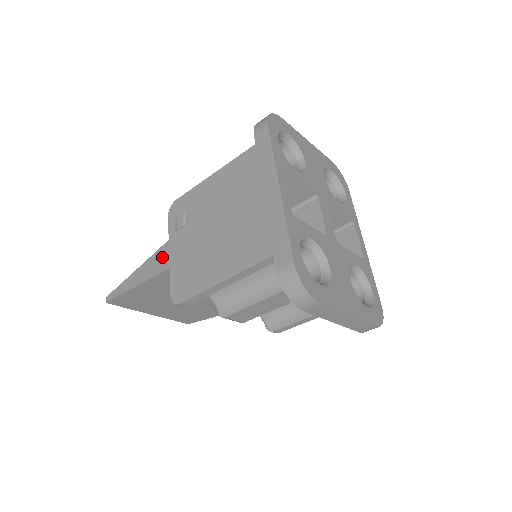
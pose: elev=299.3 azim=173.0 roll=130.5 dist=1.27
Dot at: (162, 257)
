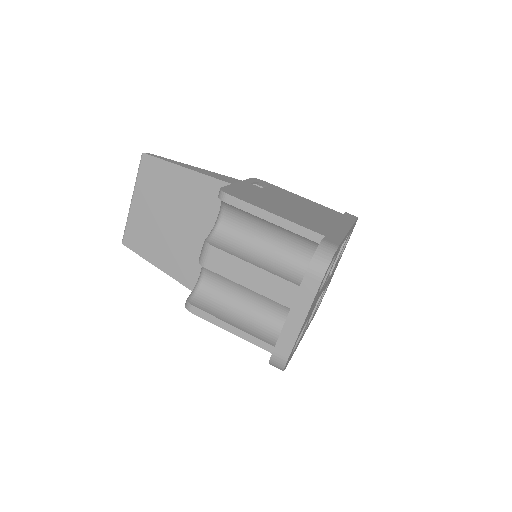
Dot at: (229, 179)
